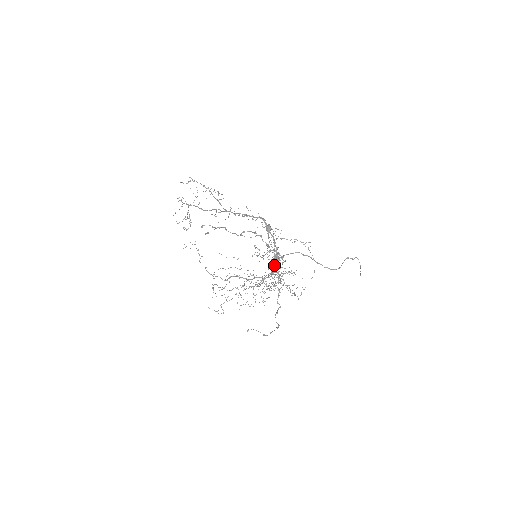
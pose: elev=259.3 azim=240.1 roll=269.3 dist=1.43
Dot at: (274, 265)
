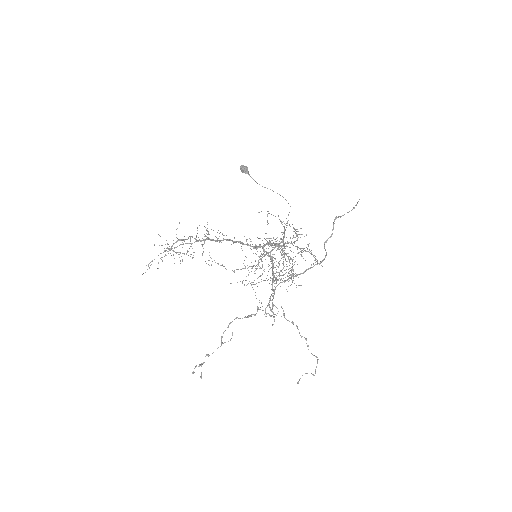
Dot at: (273, 281)
